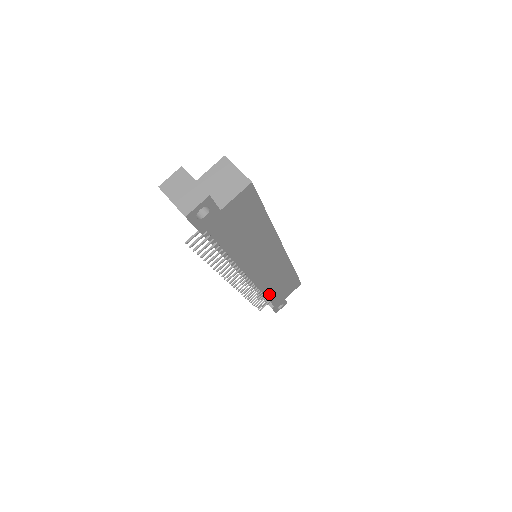
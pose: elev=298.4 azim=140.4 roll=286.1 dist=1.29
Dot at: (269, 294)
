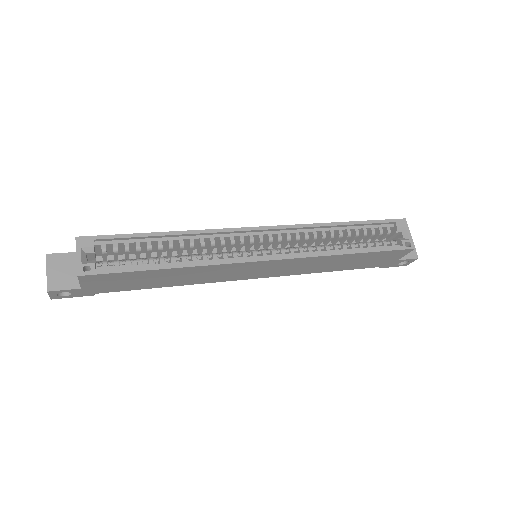
Dot at: (336, 269)
